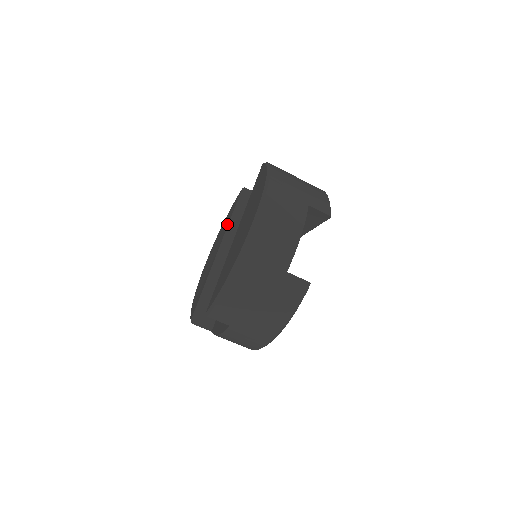
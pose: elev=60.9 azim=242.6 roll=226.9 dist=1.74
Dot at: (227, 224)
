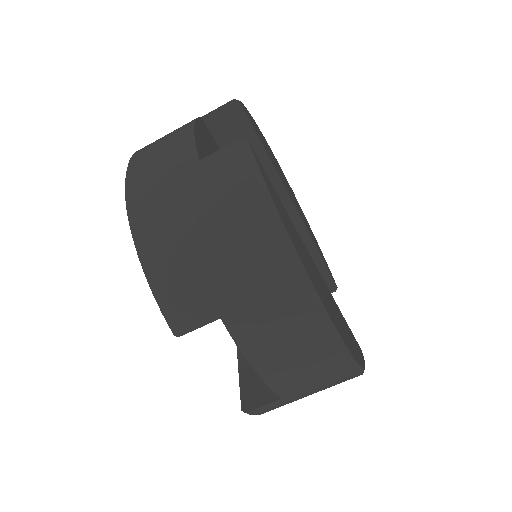
Dot at: occluded
